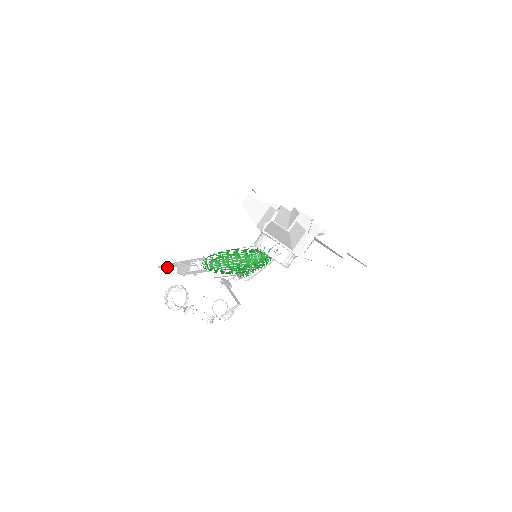
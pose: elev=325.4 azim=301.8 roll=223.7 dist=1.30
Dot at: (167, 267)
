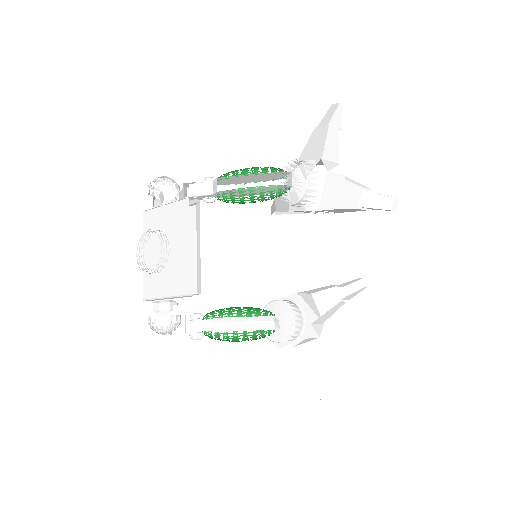
Dot at: (170, 198)
